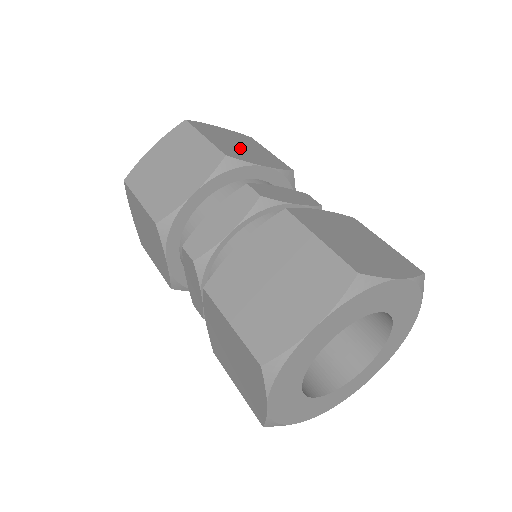
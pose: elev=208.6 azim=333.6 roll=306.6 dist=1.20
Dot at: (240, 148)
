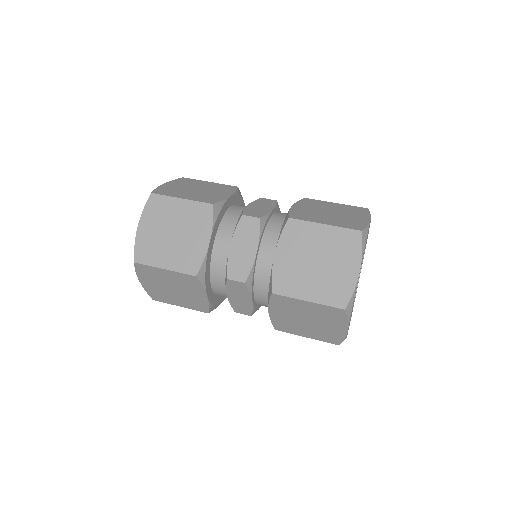
Dot at: occluded
